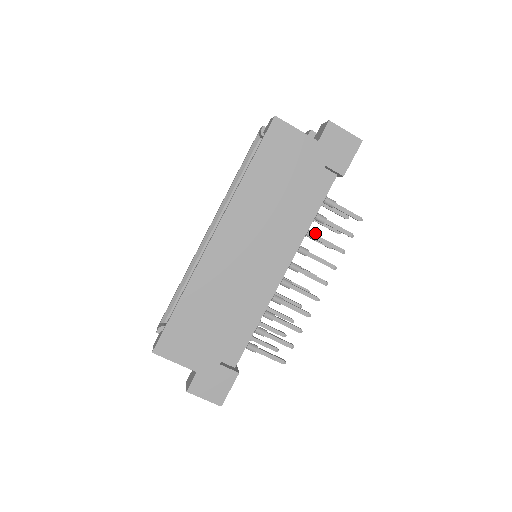
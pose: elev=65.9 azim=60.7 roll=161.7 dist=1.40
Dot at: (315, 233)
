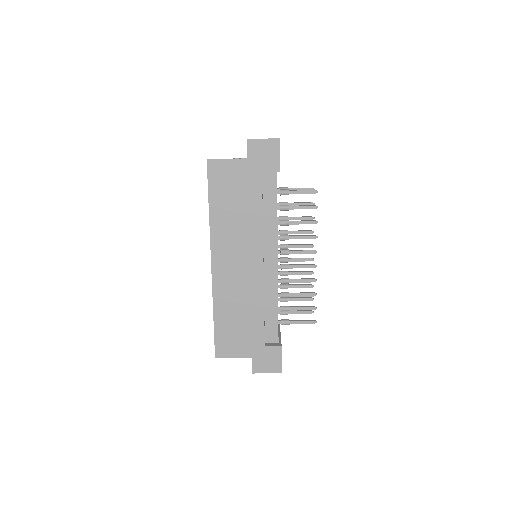
Dot at: (286, 220)
